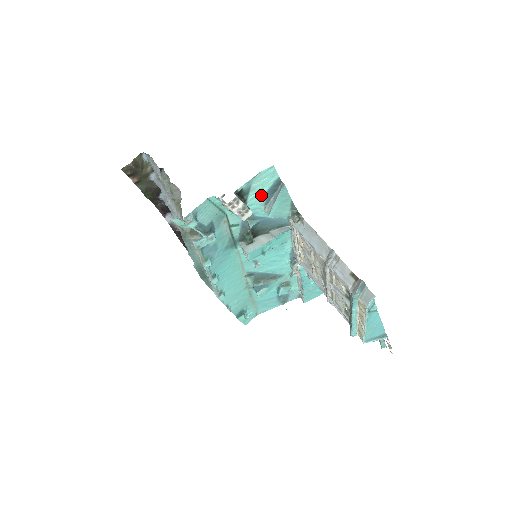
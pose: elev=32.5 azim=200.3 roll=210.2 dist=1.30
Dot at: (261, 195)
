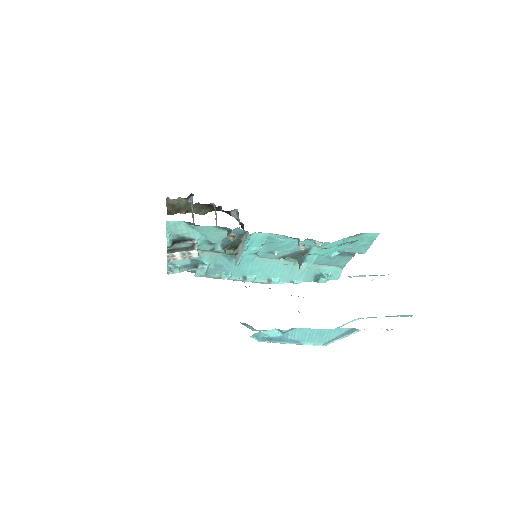
Dot at: (195, 231)
